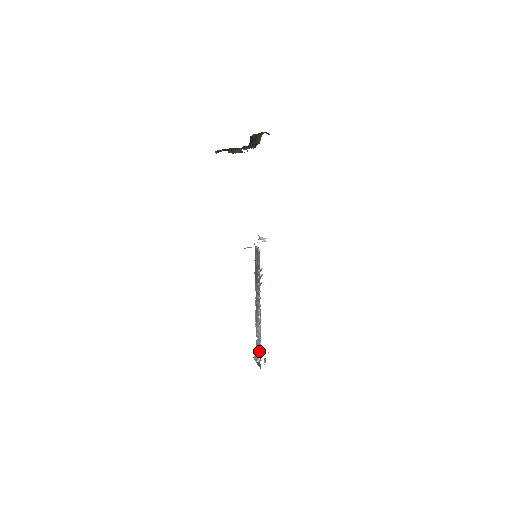
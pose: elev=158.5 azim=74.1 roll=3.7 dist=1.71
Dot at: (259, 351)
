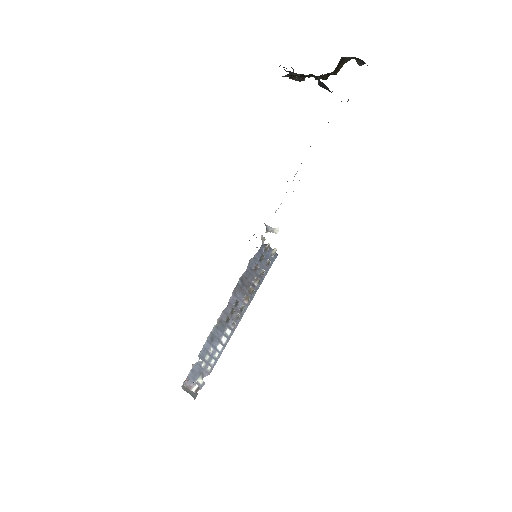
Dot at: (199, 377)
